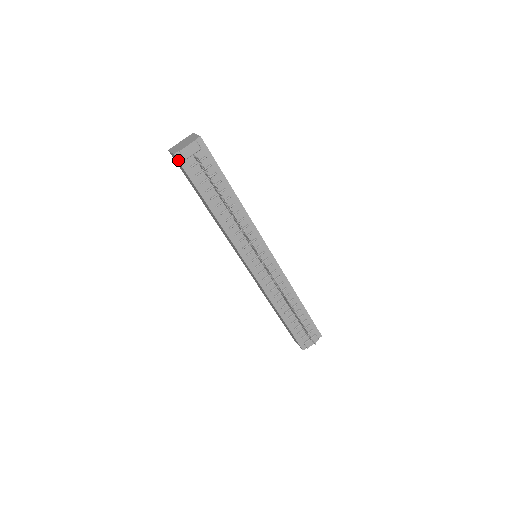
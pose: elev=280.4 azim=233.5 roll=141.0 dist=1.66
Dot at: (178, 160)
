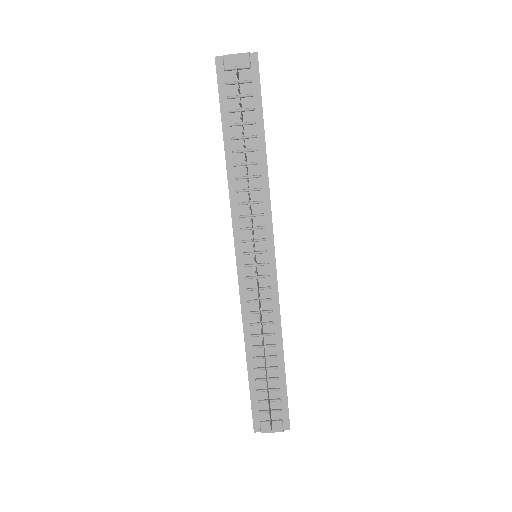
Dot at: (216, 67)
